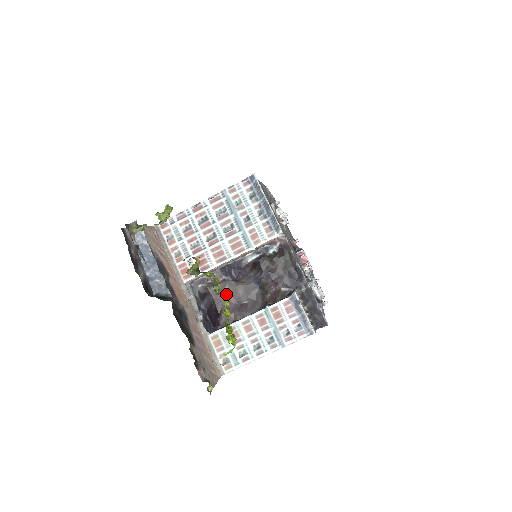
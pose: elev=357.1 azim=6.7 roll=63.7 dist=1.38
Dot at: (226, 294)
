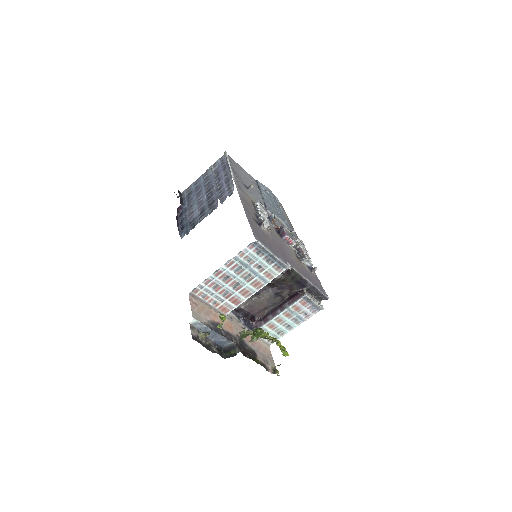
Dot at: (256, 307)
